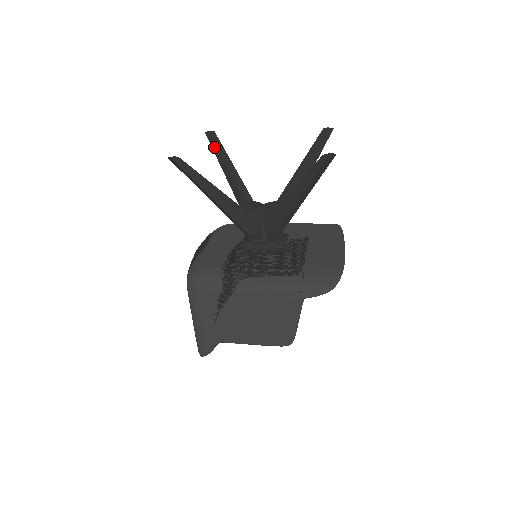
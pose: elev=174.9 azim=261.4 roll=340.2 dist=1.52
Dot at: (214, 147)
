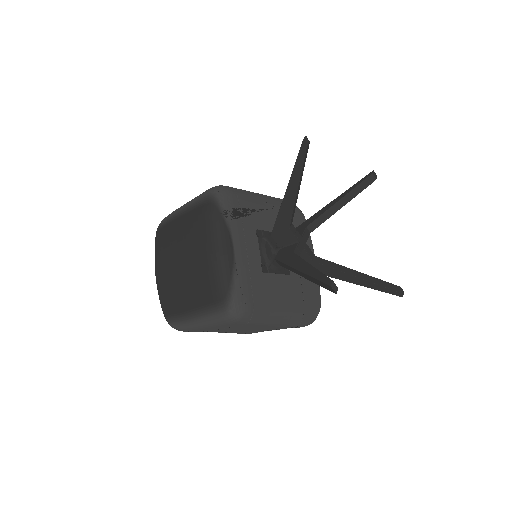
Dot at: (300, 163)
